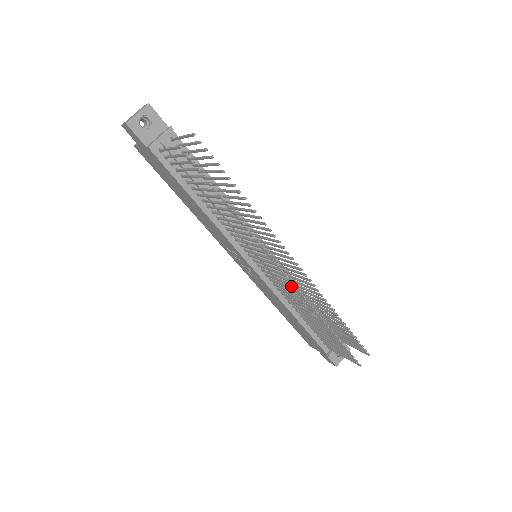
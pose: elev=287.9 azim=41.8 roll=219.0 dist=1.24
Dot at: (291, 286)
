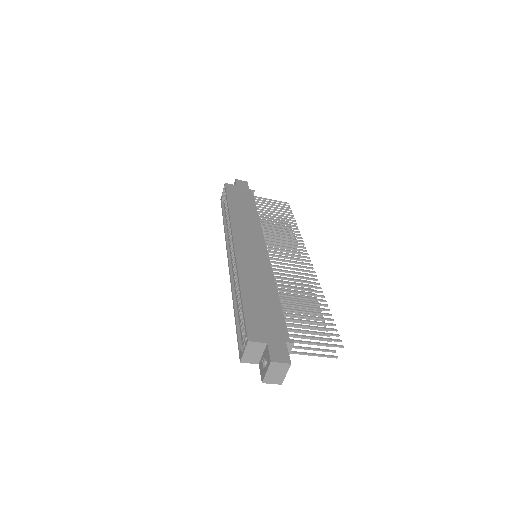
Dot at: (297, 260)
